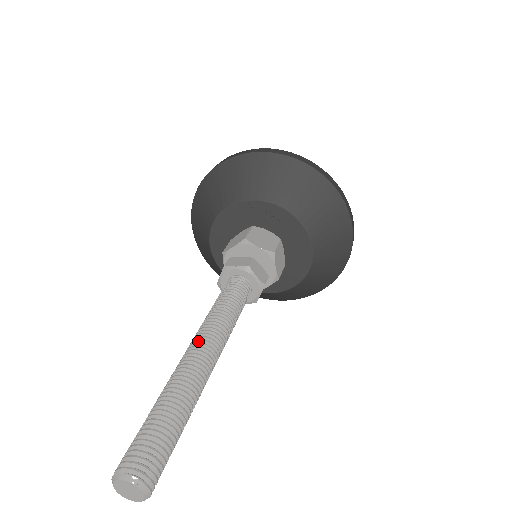
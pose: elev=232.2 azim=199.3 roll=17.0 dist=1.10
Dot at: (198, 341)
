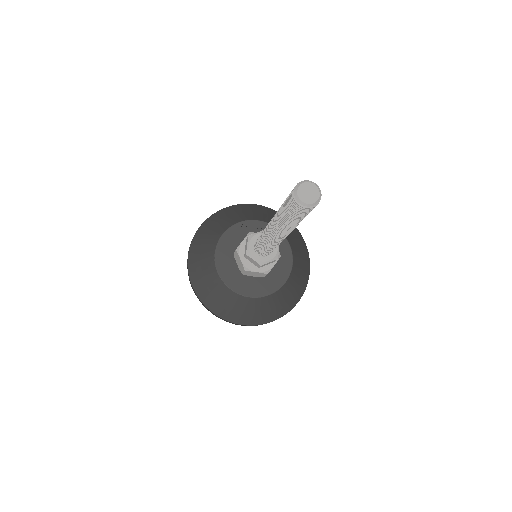
Dot at: occluded
